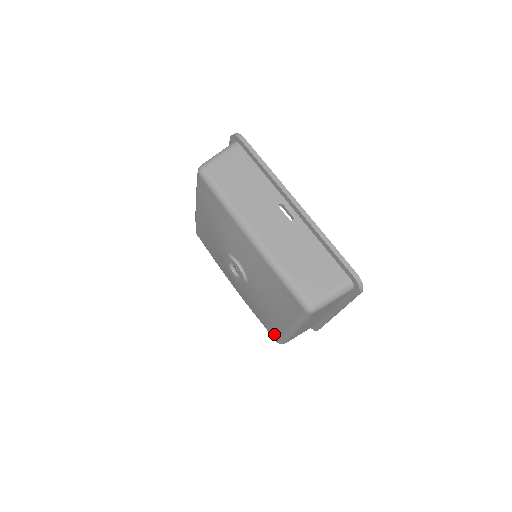
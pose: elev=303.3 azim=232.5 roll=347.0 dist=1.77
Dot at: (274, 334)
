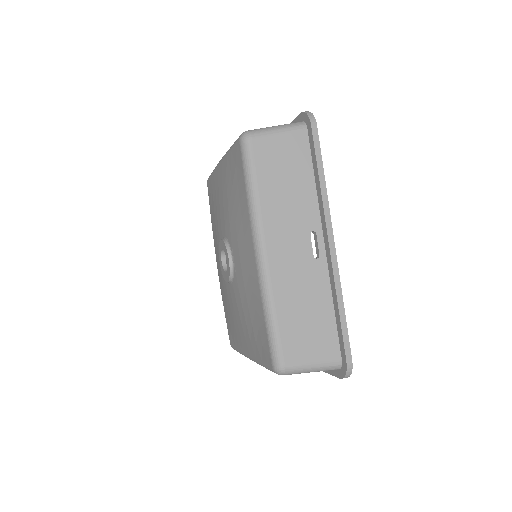
Dot at: (231, 338)
